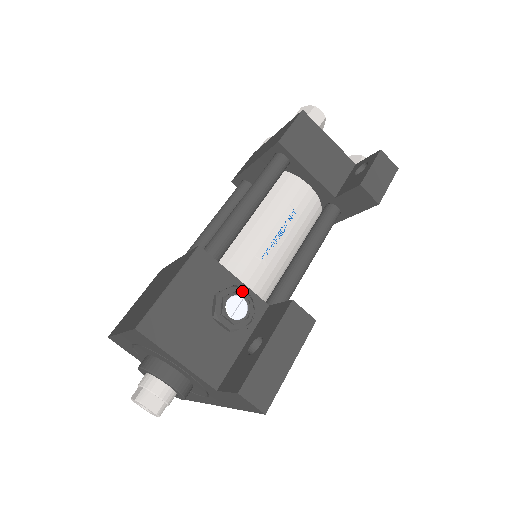
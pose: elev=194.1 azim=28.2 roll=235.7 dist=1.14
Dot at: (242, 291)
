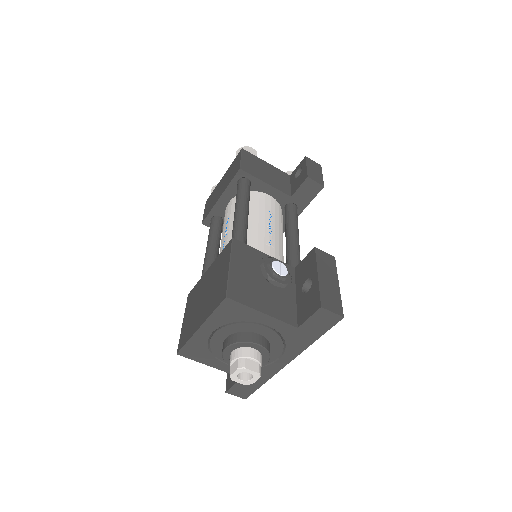
Dot at: (276, 259)
